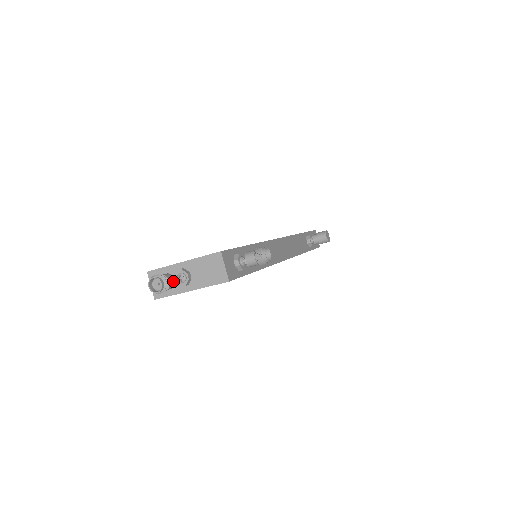
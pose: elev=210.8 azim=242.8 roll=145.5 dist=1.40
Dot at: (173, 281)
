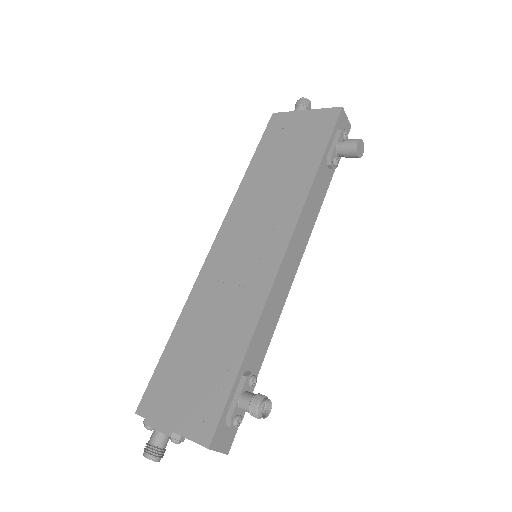
Dot at: (167, 439)
